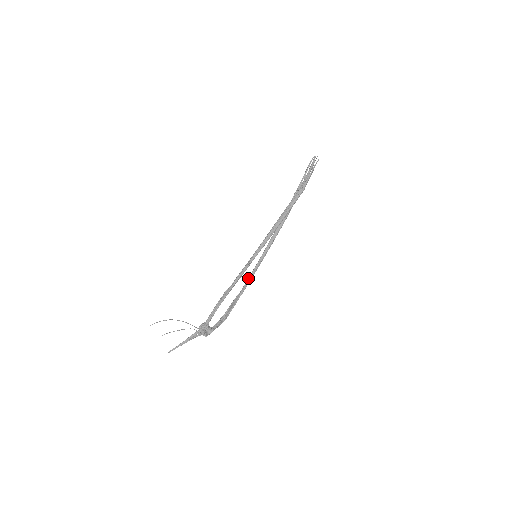
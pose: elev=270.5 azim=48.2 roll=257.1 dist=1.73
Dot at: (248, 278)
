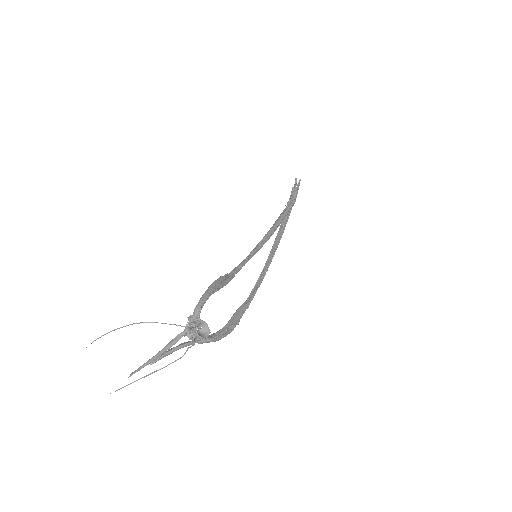
Dot at: (252, 289)
